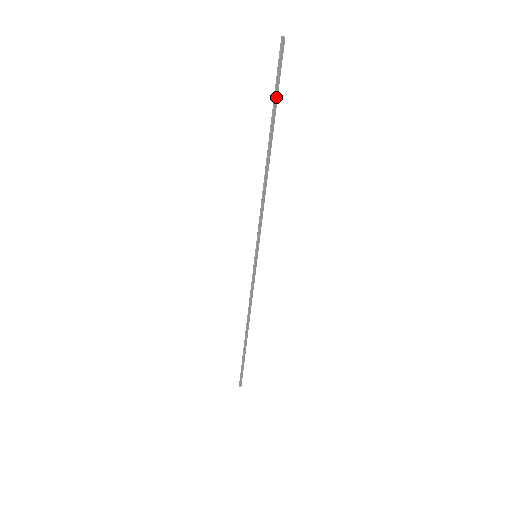
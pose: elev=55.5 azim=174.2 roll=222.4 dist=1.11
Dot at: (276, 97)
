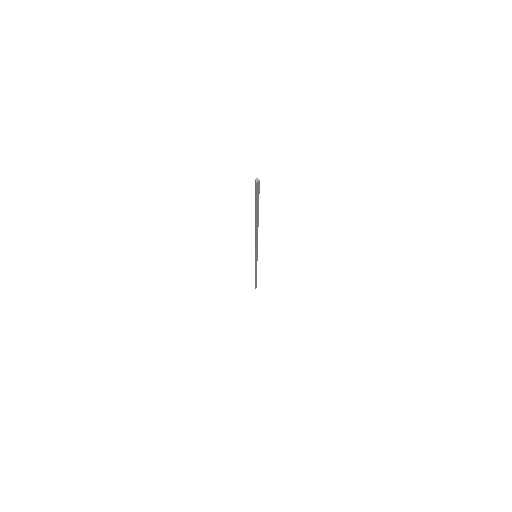
Dot at: (256, 206)
